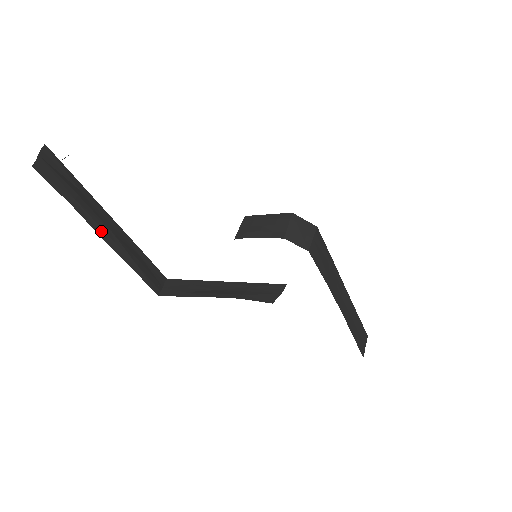
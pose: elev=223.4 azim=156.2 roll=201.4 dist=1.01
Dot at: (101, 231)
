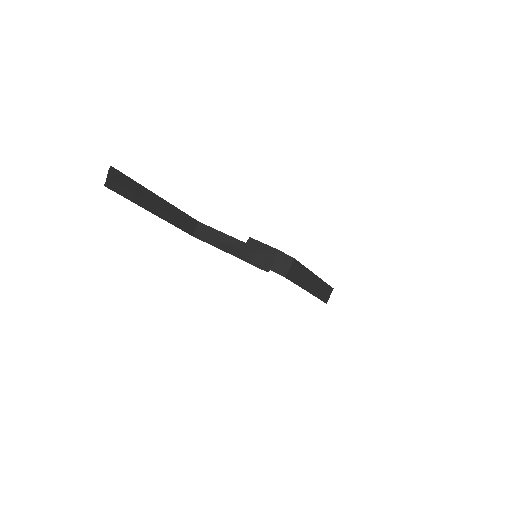
Dot at: (152, 209)
